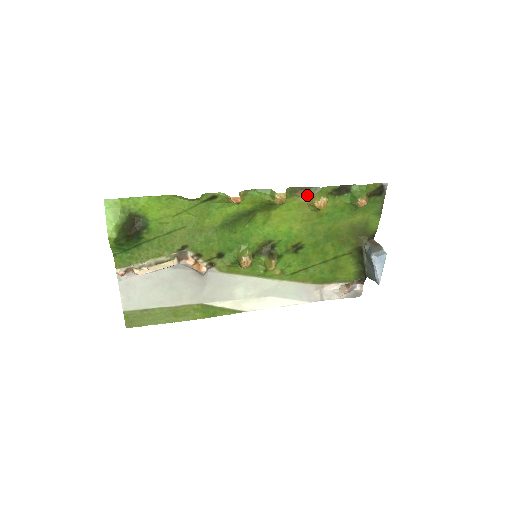
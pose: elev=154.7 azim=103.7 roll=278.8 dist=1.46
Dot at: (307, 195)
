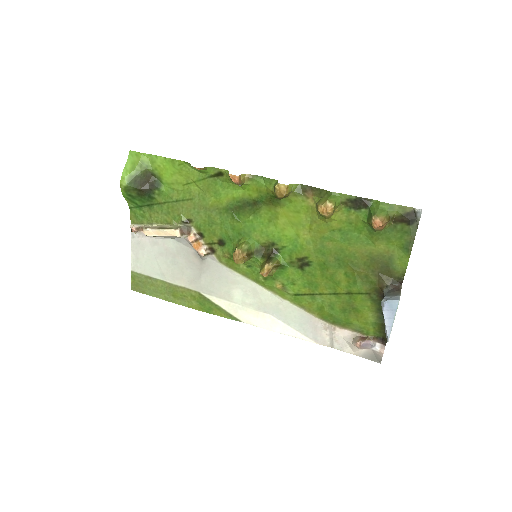
Dot at: (316, 198)
